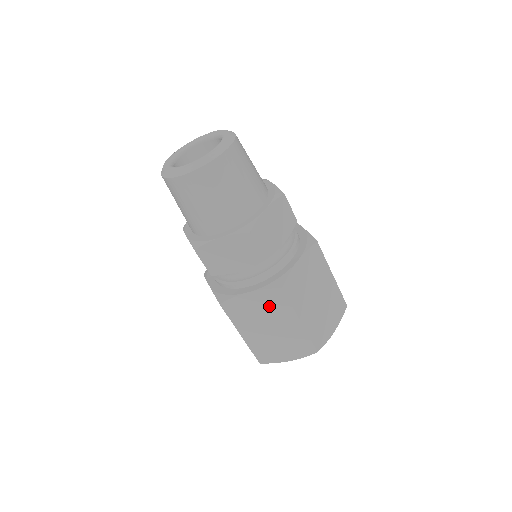
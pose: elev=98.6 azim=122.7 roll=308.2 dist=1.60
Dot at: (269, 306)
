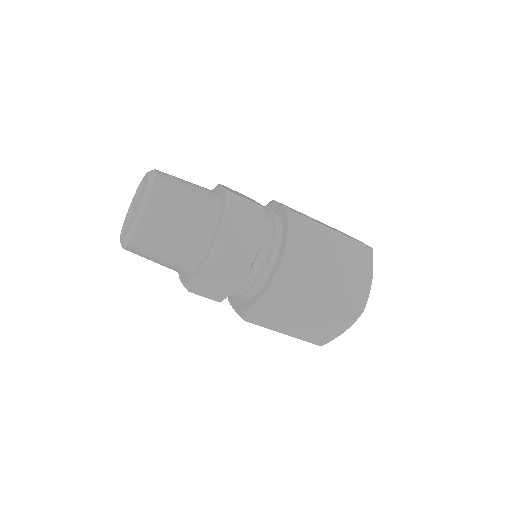
Dot at: (286, 300)
